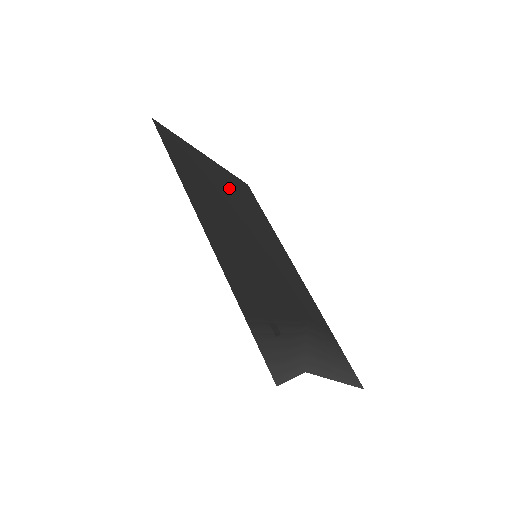
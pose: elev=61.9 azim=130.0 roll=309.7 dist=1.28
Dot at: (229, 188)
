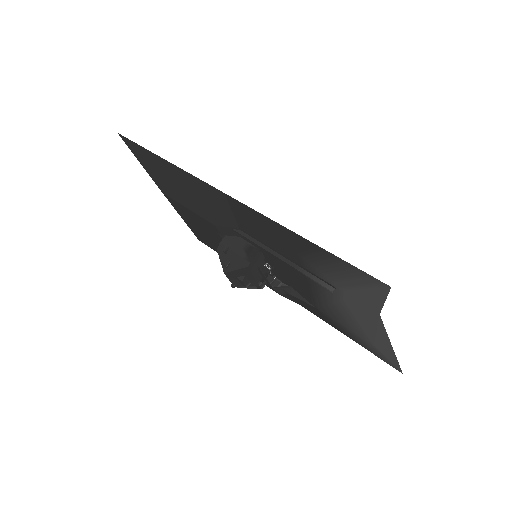
Dot at: occluded
